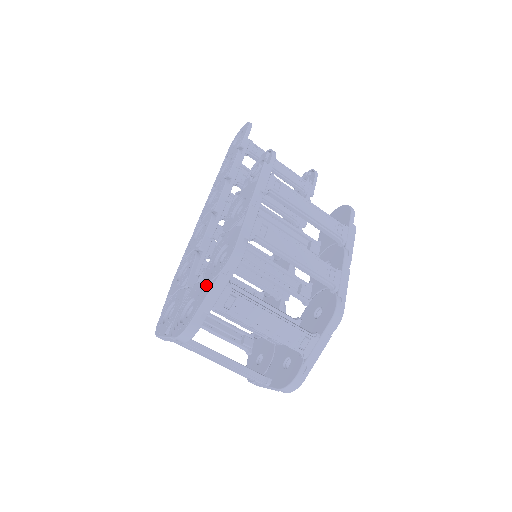
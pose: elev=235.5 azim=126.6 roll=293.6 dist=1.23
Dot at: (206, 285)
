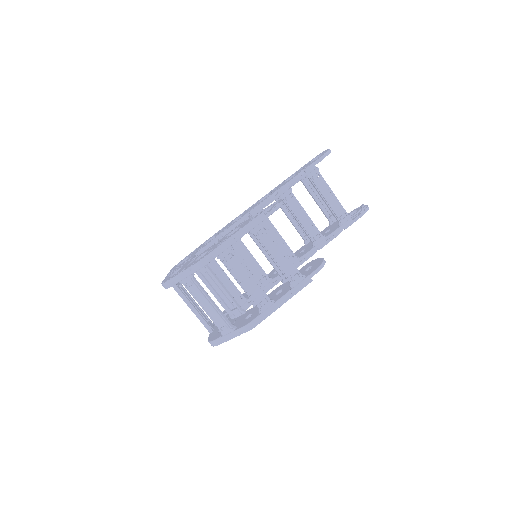
Dot at: (185, 267)
